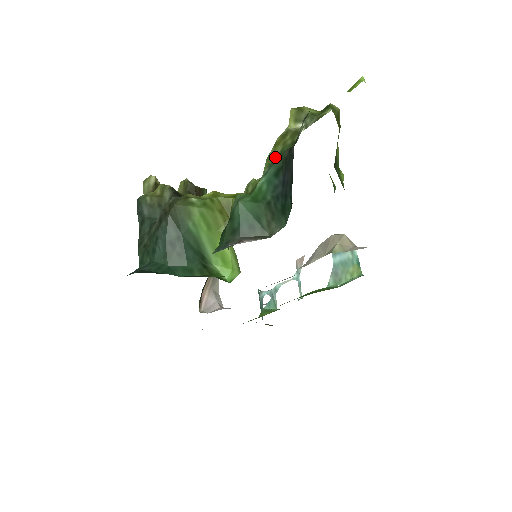
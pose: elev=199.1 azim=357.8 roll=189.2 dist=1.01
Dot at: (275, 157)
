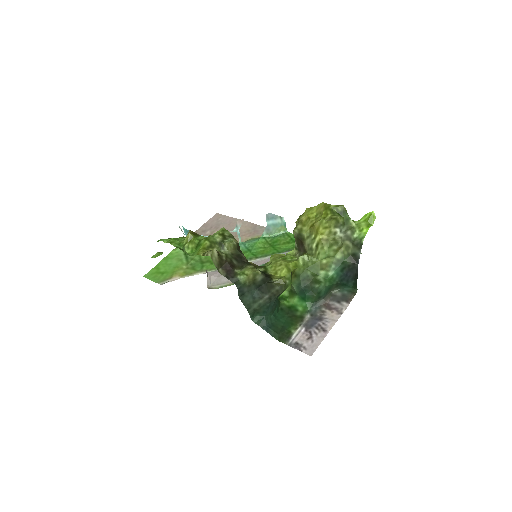
Dot at: (338, 260)
